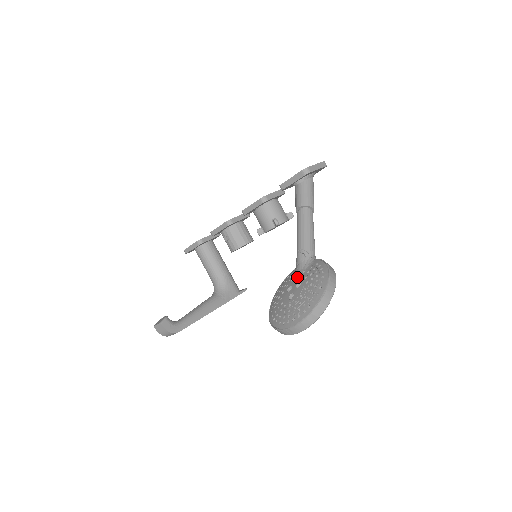
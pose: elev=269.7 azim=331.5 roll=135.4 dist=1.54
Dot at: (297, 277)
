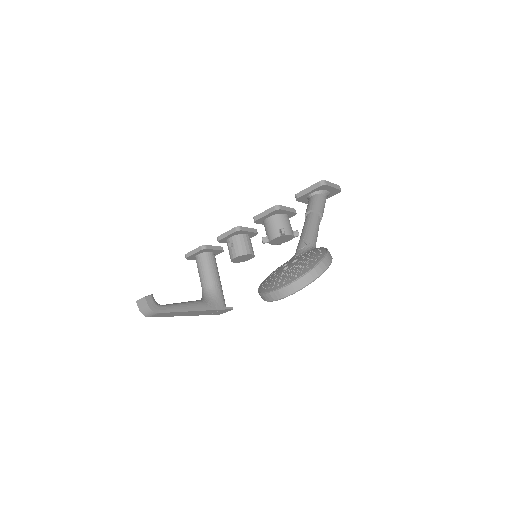
Dot at: (295, 257)
